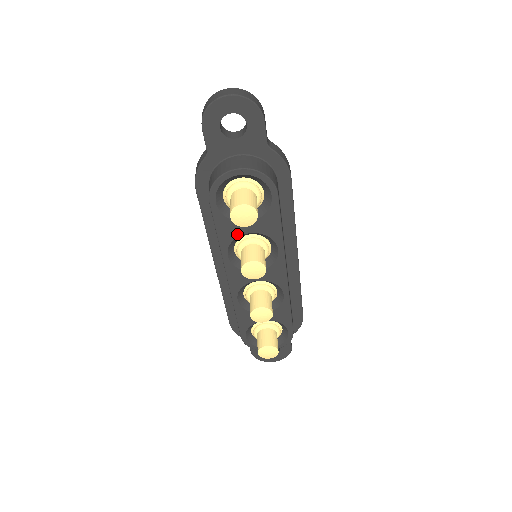
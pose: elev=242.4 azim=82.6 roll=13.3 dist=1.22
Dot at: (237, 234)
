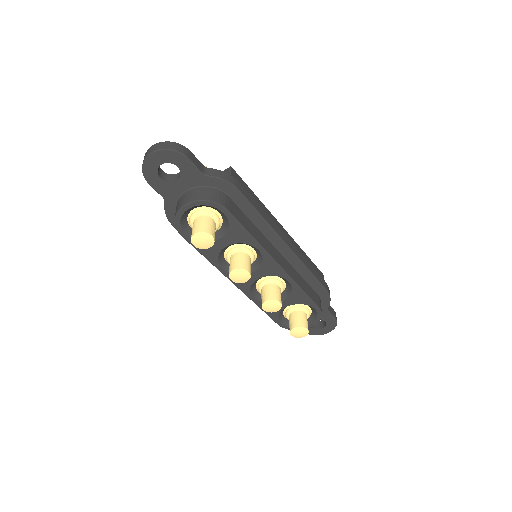
Dot at: (218, 250)
